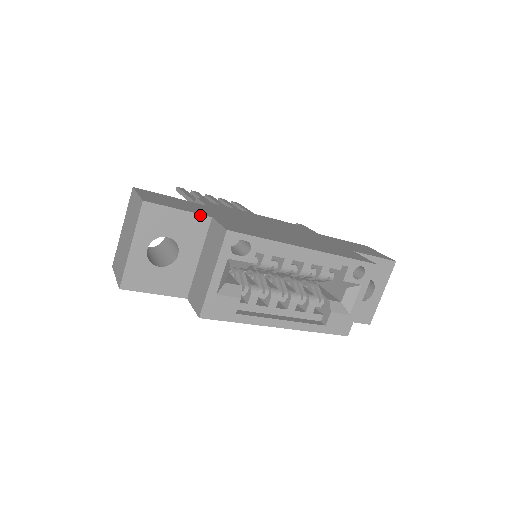
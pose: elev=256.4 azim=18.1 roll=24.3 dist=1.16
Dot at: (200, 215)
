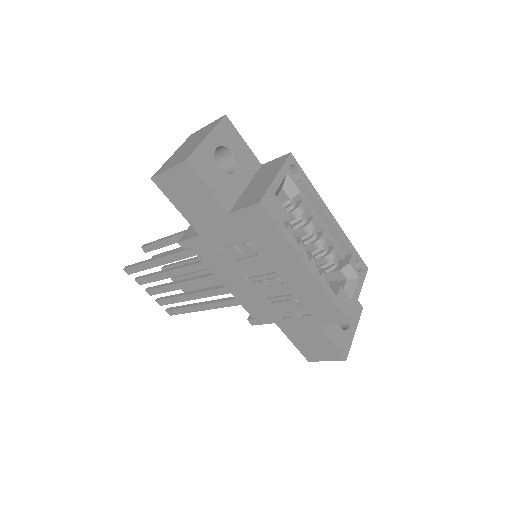
Dot at: (255, 157)
